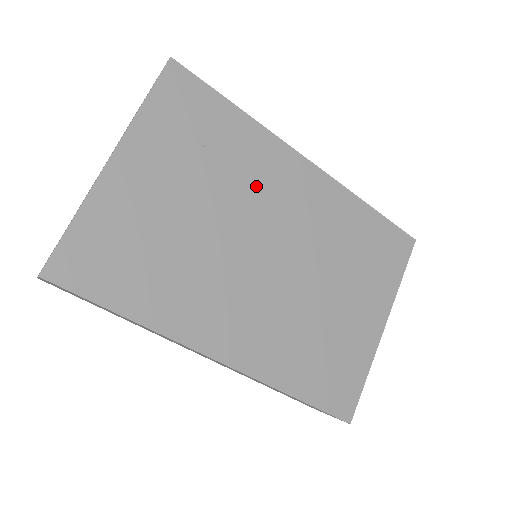
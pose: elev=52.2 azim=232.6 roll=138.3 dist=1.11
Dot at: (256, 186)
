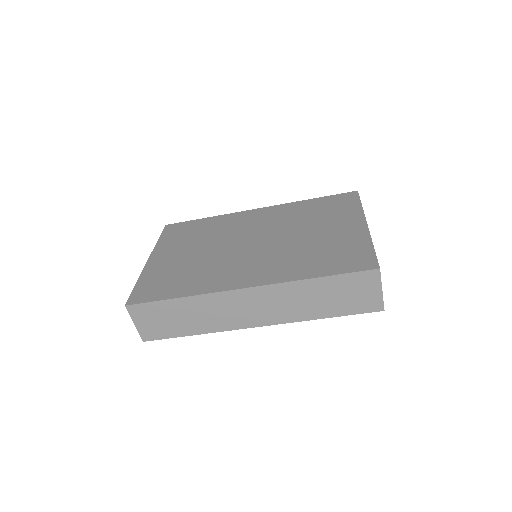
Dot at: (230, 230)
